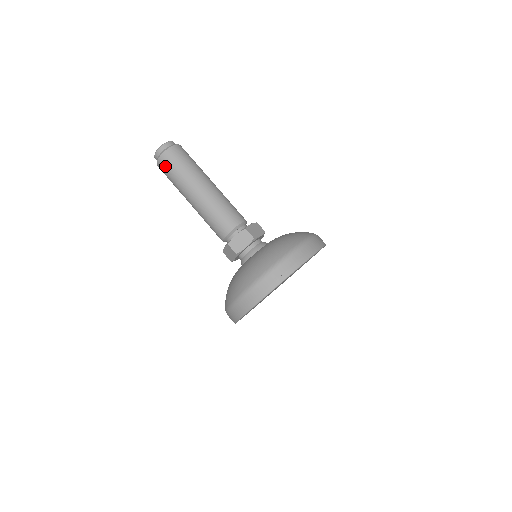
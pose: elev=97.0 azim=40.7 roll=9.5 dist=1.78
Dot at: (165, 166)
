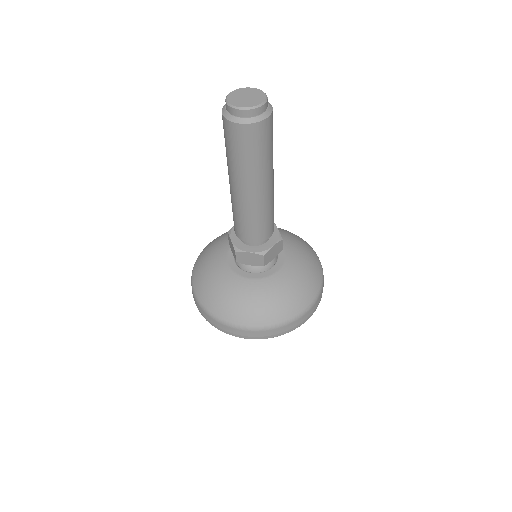
Dot at: (254, 138)
